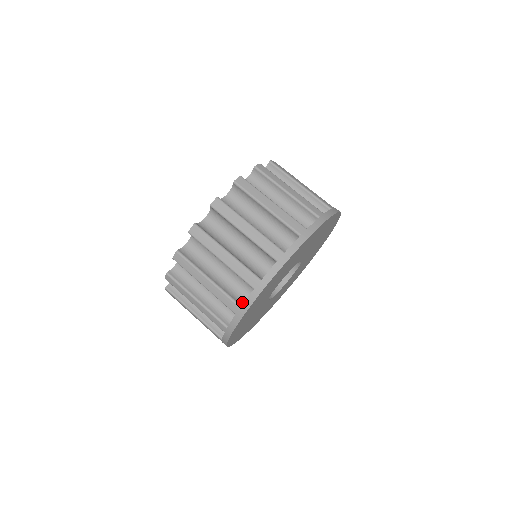
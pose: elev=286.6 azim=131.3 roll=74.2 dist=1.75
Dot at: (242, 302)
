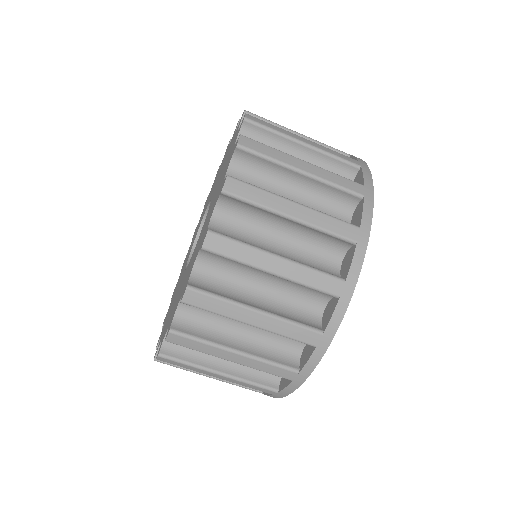
Dot at: (276, 381)
